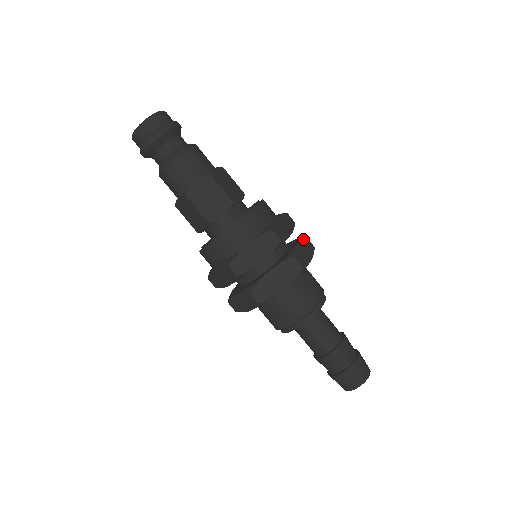
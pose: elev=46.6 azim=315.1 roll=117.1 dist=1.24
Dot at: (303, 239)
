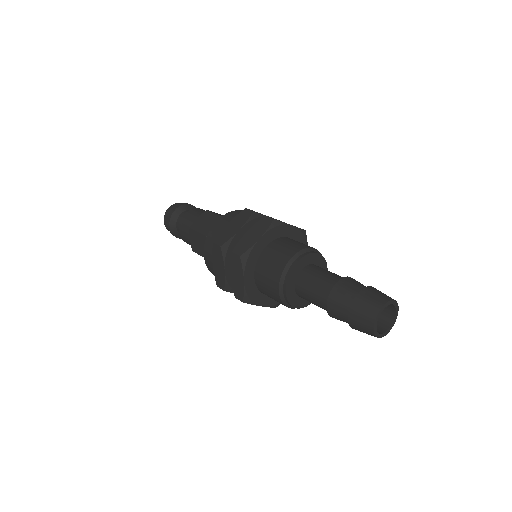
Dot at: occluded
